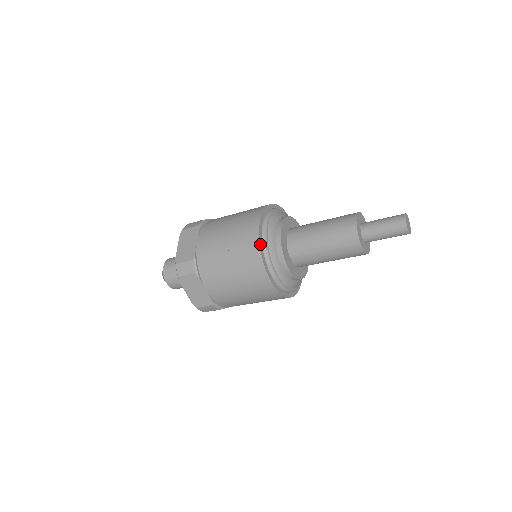
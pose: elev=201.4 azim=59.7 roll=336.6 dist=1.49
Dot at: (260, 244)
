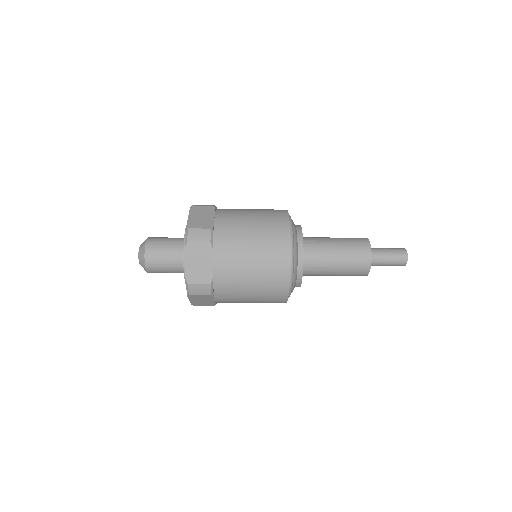
Dot at: (290, 231)
